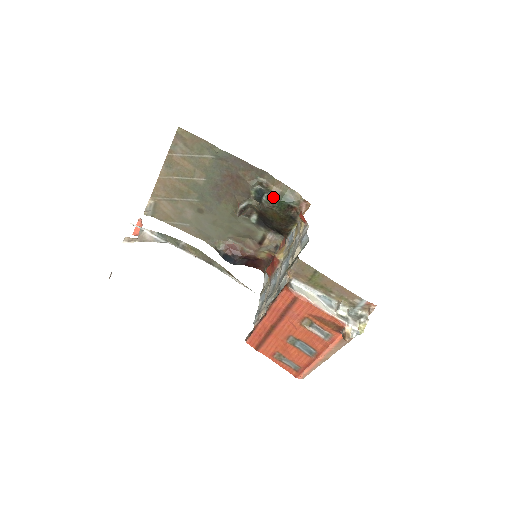
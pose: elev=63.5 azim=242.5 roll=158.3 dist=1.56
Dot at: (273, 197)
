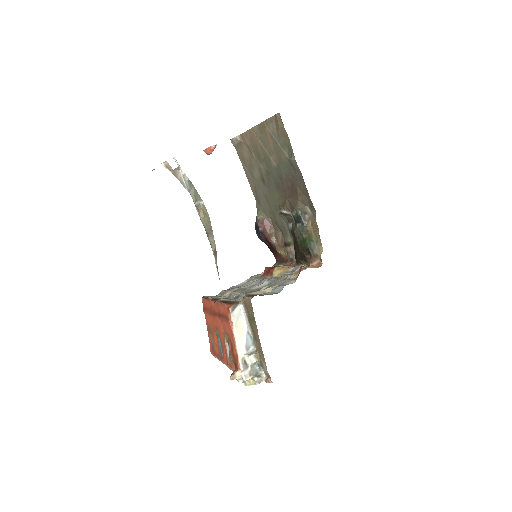
Dot at: (303, 232)
